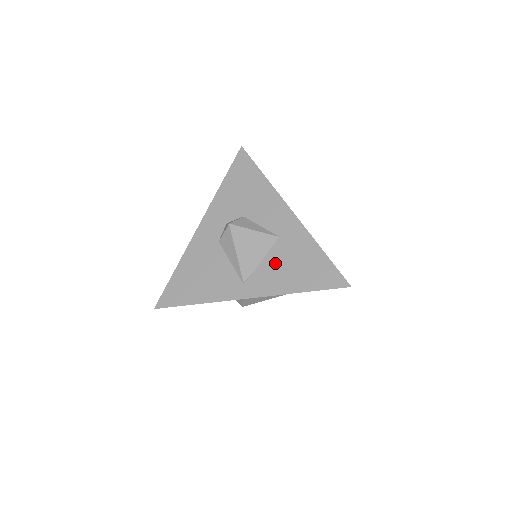
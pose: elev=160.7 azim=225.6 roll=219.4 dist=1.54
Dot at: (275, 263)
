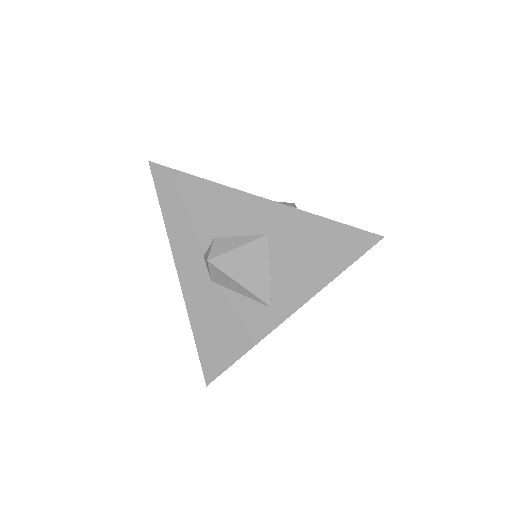
Dot at: (285, 265)
